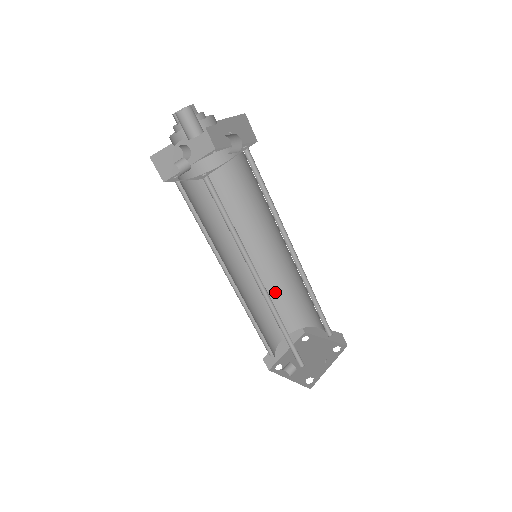
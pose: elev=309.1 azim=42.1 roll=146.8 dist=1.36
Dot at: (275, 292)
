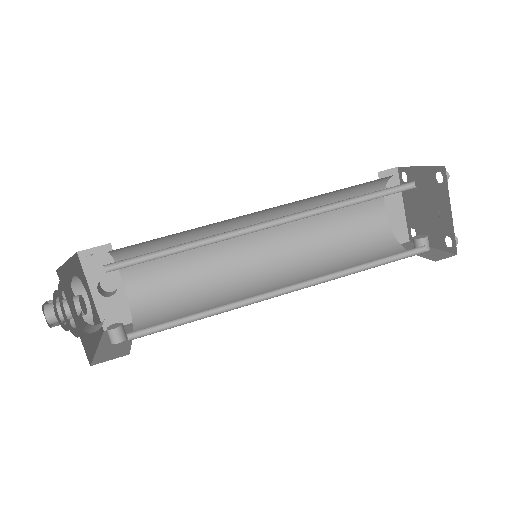
Dot at: occluded
